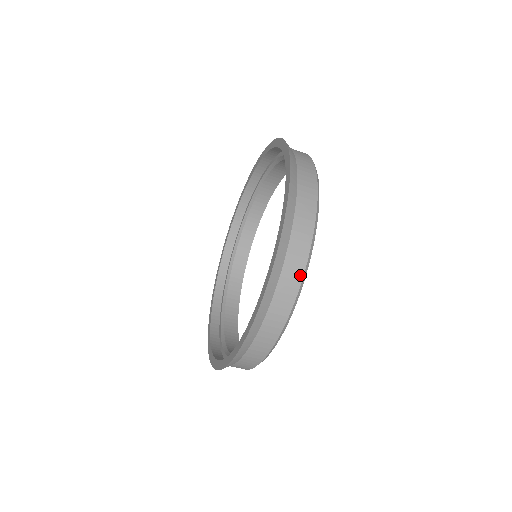
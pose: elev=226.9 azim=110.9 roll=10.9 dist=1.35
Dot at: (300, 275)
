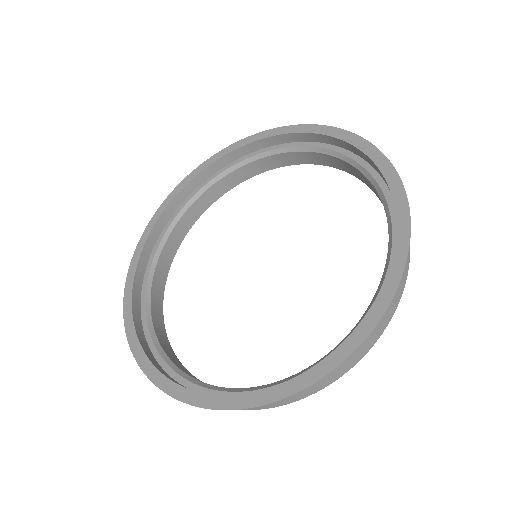
Dot at: (338, 377)
